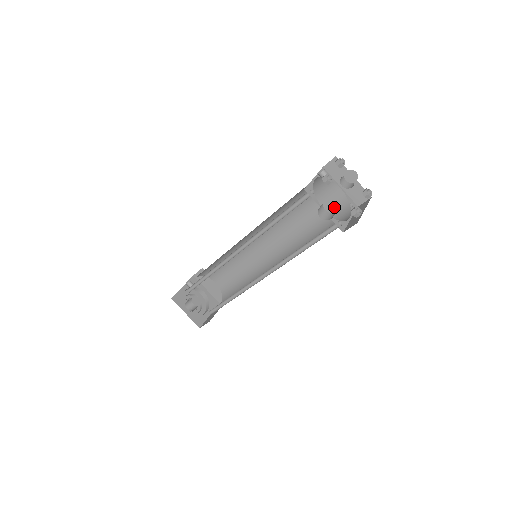
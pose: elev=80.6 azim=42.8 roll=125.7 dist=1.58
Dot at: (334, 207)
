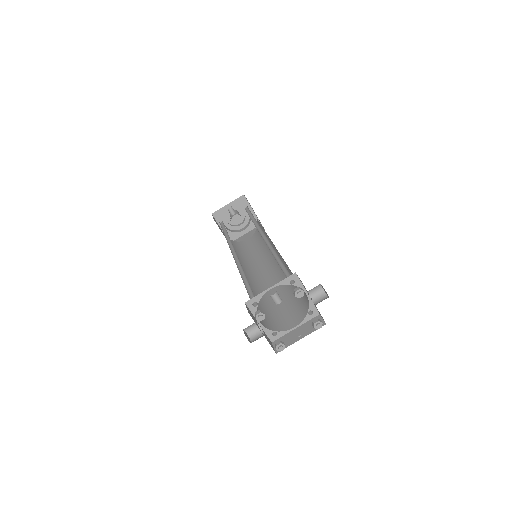
Dot at: (303, 296)
